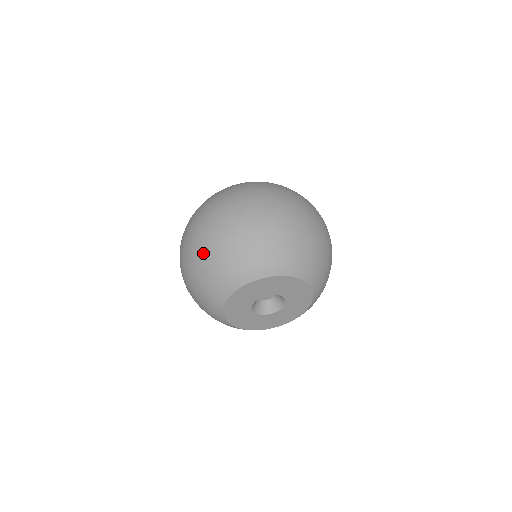
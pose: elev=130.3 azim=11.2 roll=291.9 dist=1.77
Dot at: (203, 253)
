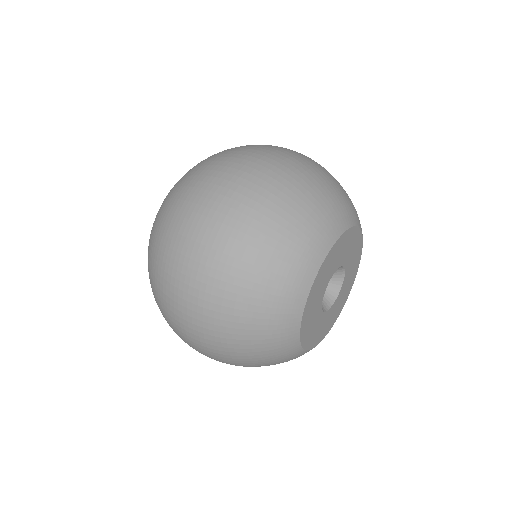
Dot at: (224, 333)
